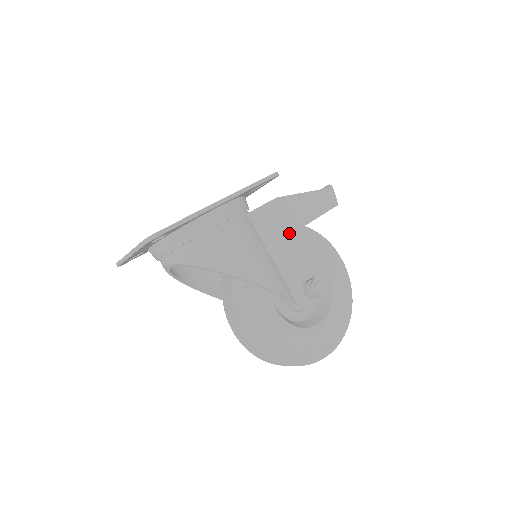
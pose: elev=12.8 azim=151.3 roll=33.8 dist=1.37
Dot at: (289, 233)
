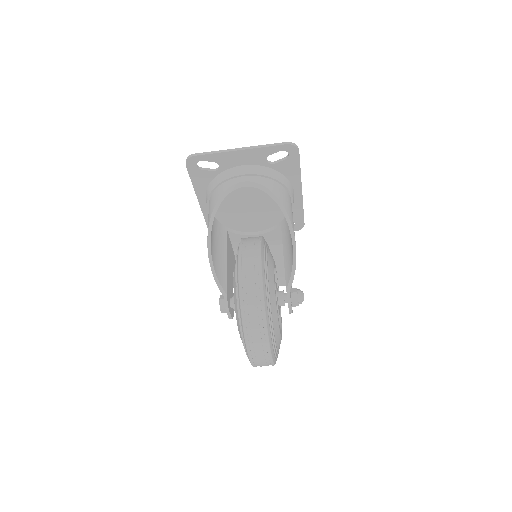
Dot at: occluded
